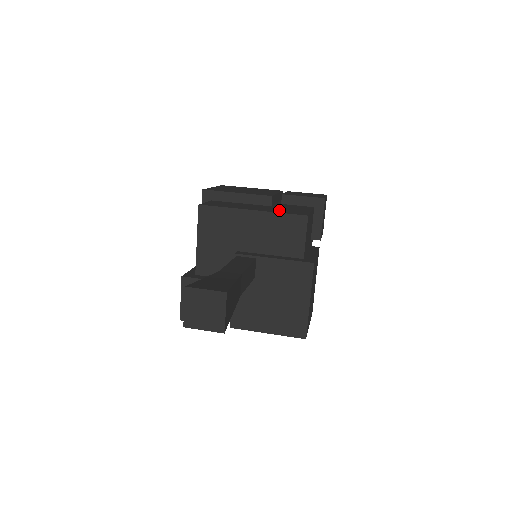
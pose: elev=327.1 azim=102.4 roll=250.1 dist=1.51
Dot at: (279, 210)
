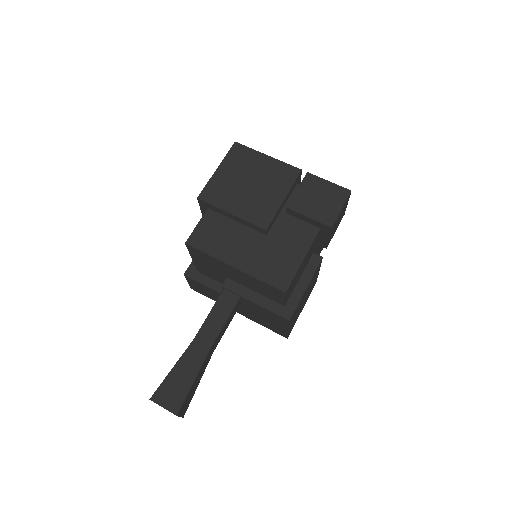
Dot at: (264, 264)
